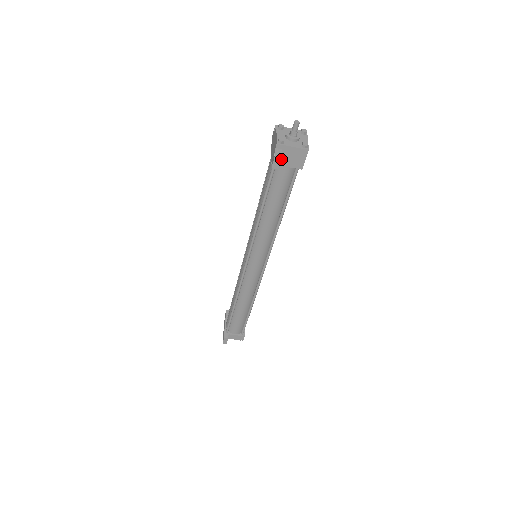
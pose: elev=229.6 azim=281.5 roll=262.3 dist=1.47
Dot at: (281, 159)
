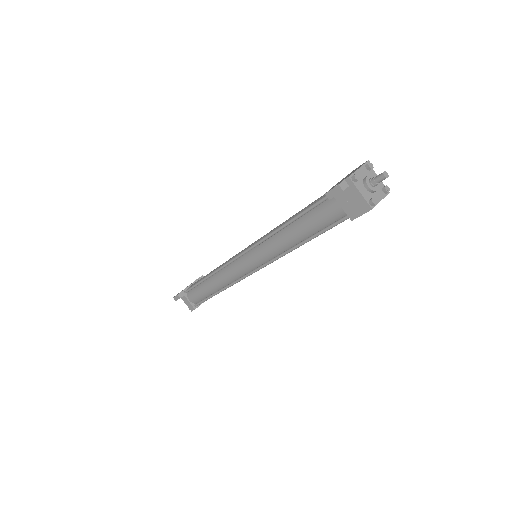
Dot at: (341, 194)
